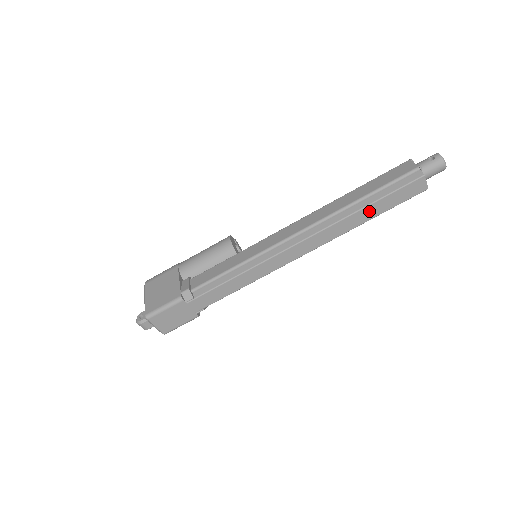
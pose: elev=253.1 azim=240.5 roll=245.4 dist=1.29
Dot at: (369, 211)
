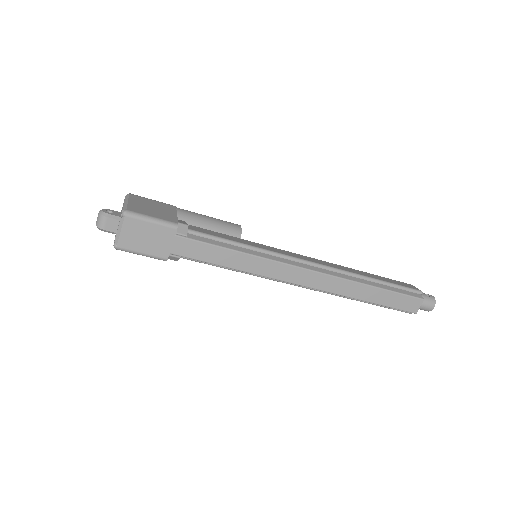
Dot at: (373, 293)
